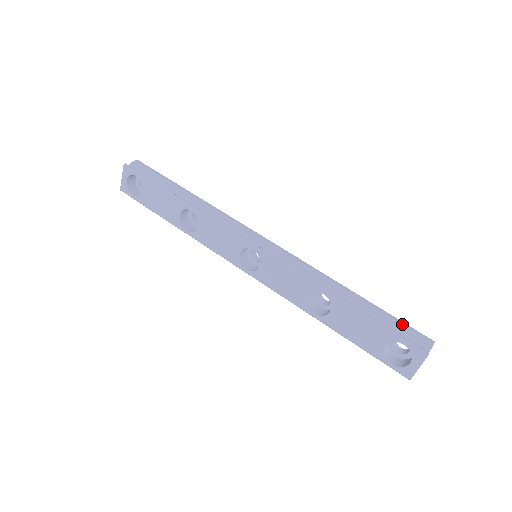
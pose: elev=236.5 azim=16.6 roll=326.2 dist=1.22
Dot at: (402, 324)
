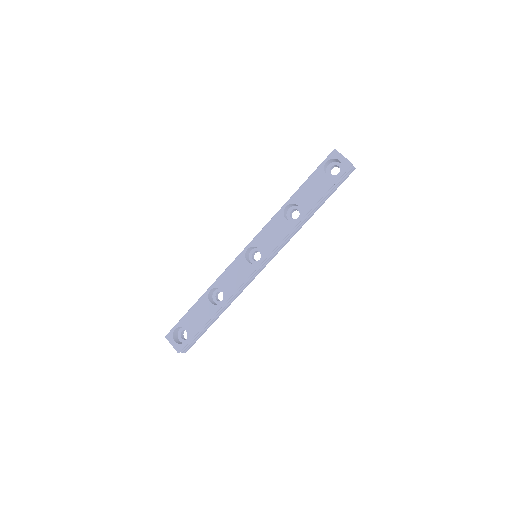
Dot at: occluded
